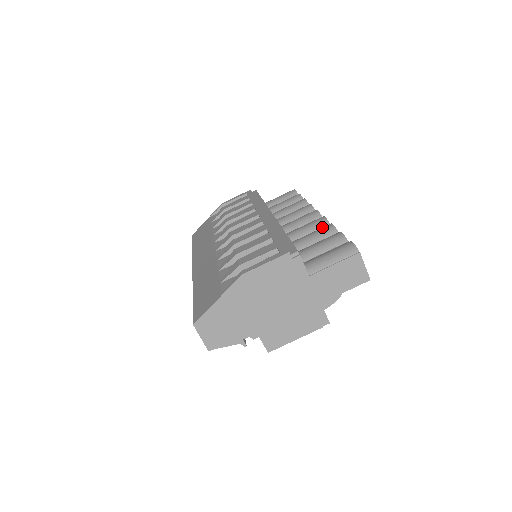
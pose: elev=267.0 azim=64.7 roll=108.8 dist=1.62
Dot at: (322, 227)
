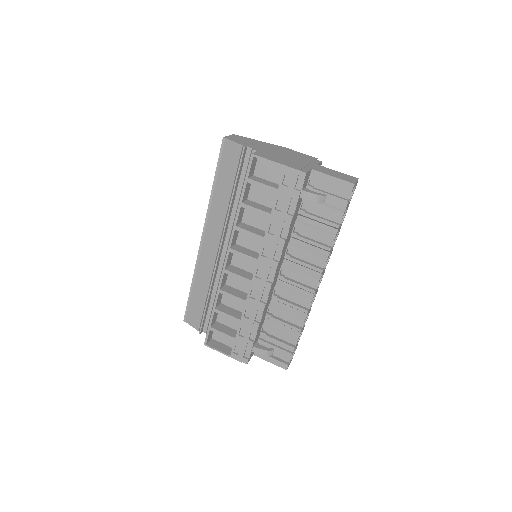
Dot at: occluded
